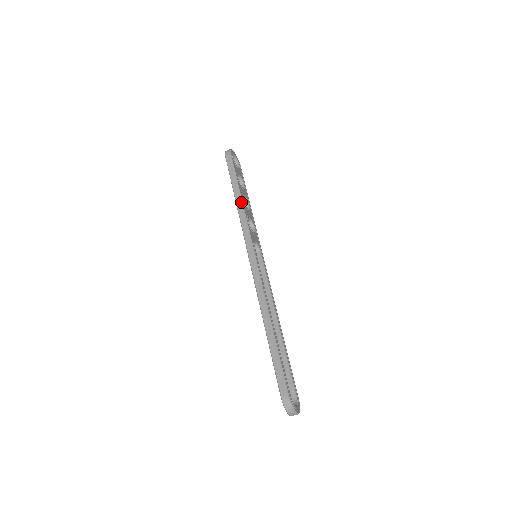
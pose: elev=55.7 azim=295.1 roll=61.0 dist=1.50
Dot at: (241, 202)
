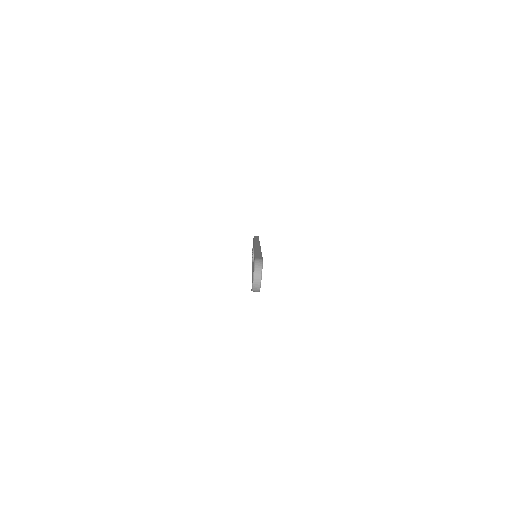
Dot at: occluded
